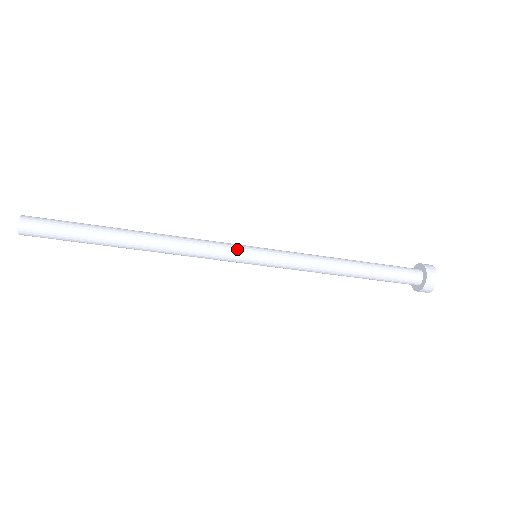
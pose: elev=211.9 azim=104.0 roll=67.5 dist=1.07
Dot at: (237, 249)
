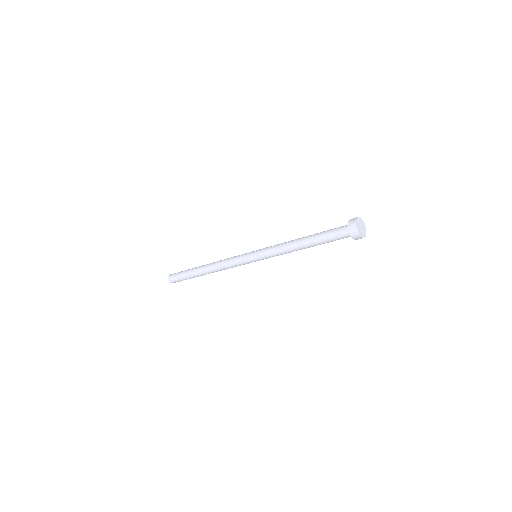
Dot at: (243, 258)
